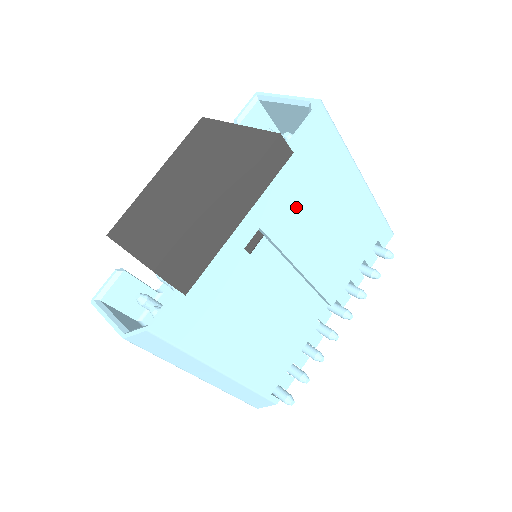
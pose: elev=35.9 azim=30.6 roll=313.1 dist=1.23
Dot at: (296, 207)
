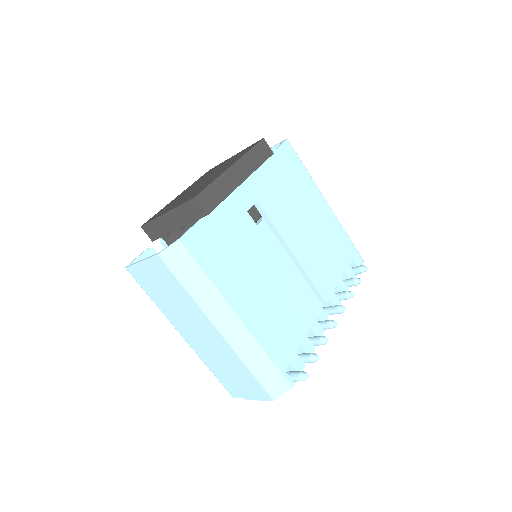
Dot at: (281, 200)
